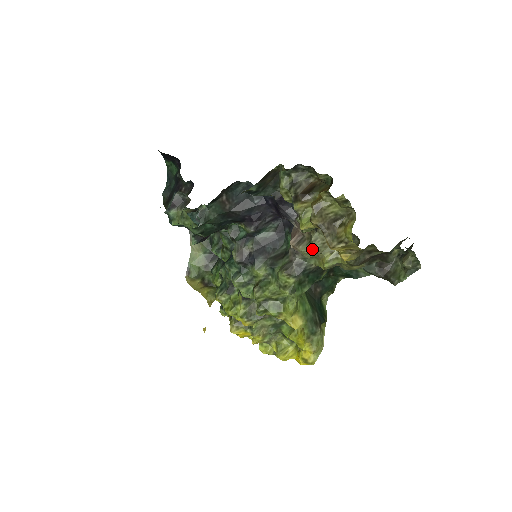
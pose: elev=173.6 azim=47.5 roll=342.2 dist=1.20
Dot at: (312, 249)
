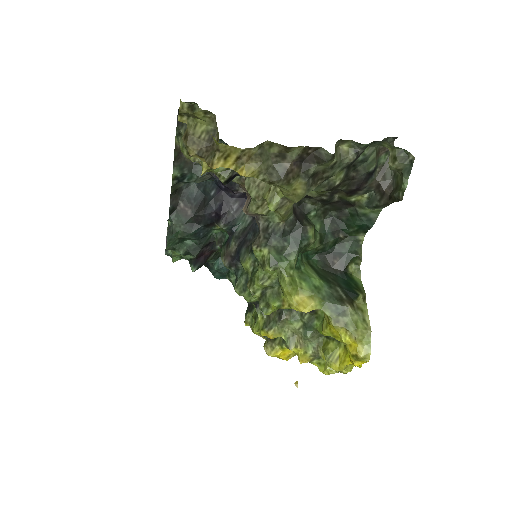
Dot at: (253, 200)
